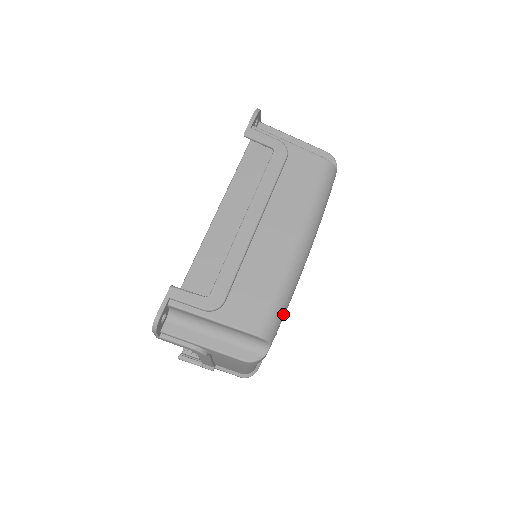
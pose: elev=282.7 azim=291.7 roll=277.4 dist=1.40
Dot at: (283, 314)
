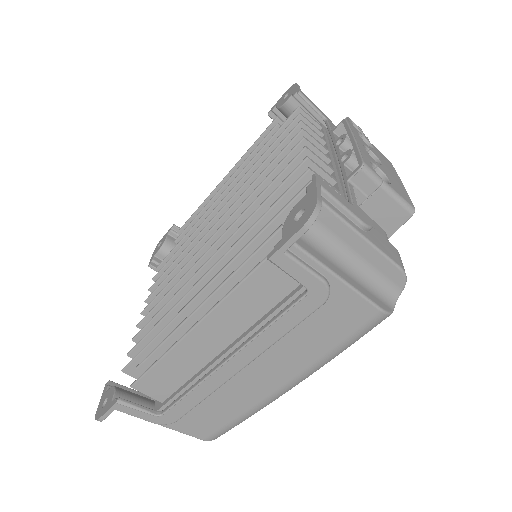
Dot at: occluded
